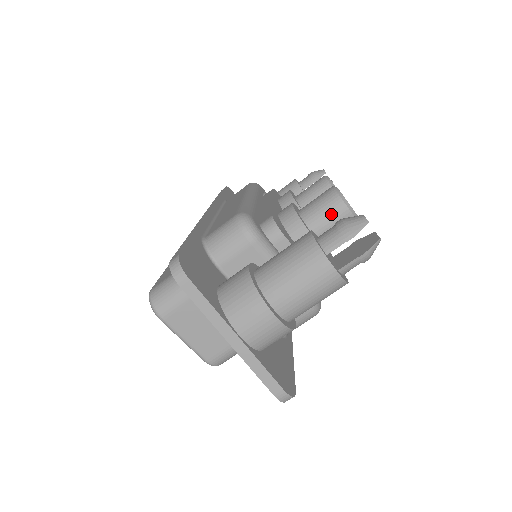
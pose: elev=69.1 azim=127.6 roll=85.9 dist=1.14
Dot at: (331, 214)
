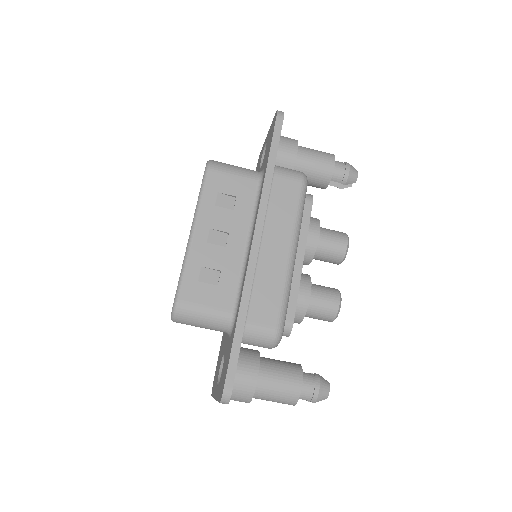
Dot at: (321, 319)
